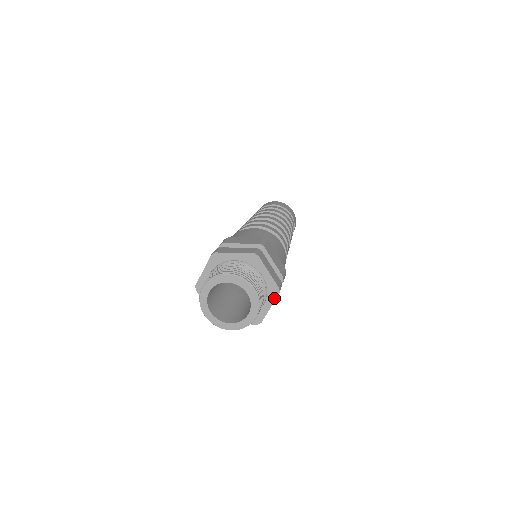
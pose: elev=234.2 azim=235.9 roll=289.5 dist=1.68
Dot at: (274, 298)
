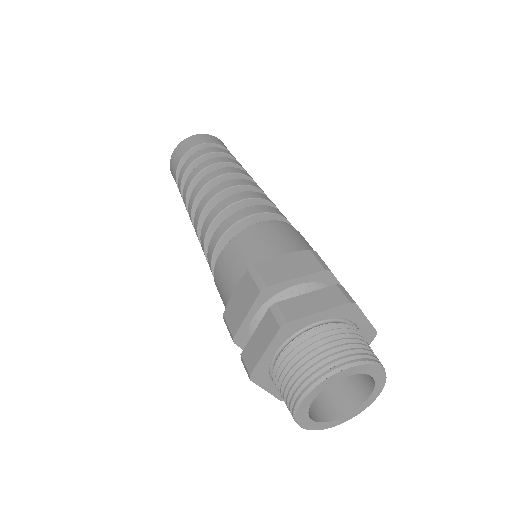
Dot at: occluded
